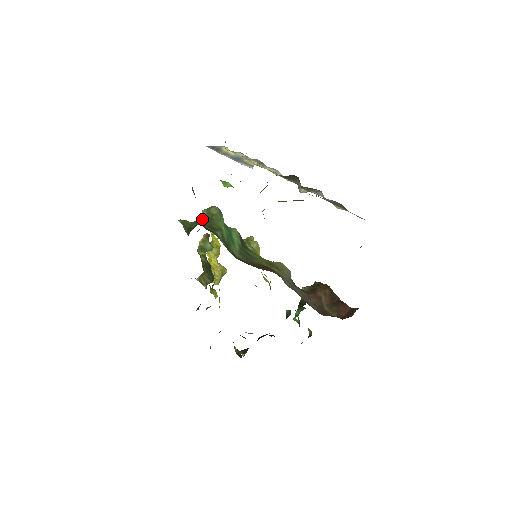
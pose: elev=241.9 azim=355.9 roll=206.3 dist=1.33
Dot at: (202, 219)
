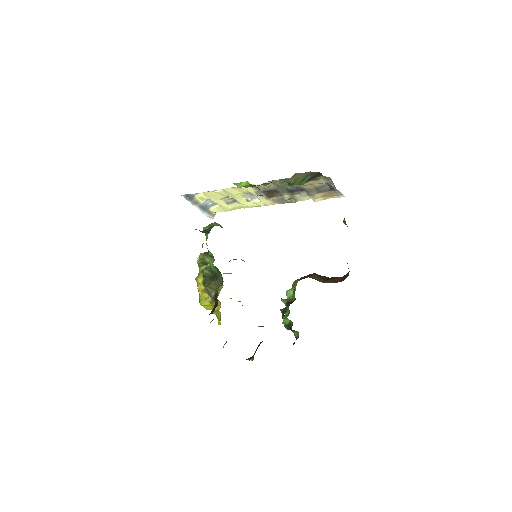
Dot at: occluded
